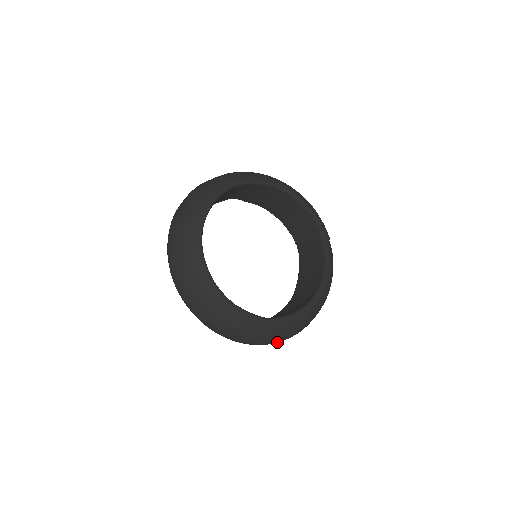
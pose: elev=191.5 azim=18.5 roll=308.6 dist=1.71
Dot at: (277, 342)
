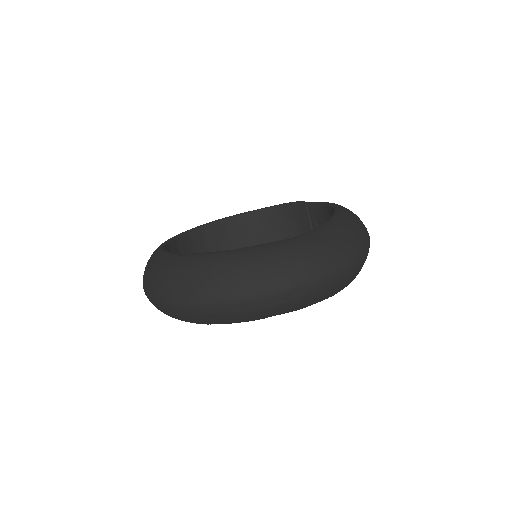
Dot at: (341, 265)
